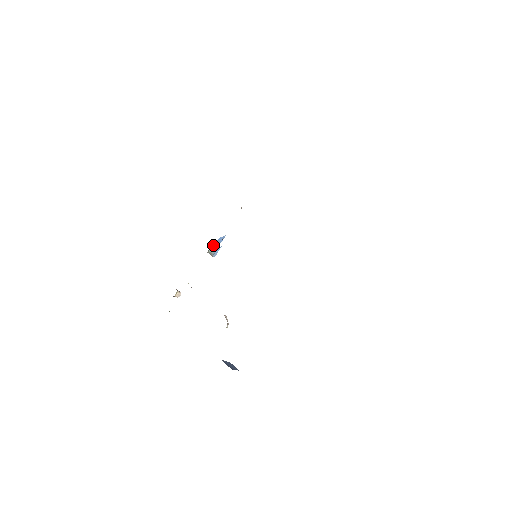
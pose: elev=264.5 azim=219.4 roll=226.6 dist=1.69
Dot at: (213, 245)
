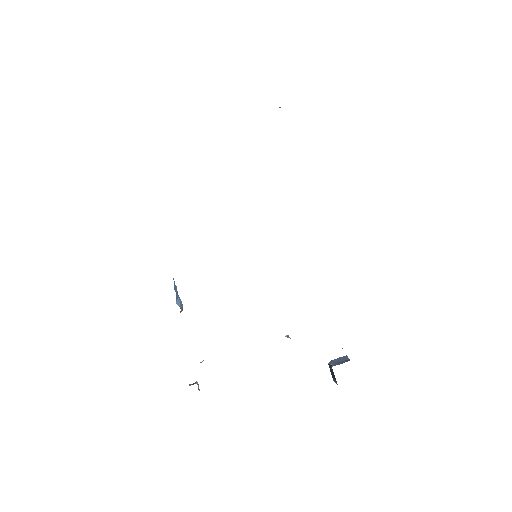
Dot at: (177, 300)
